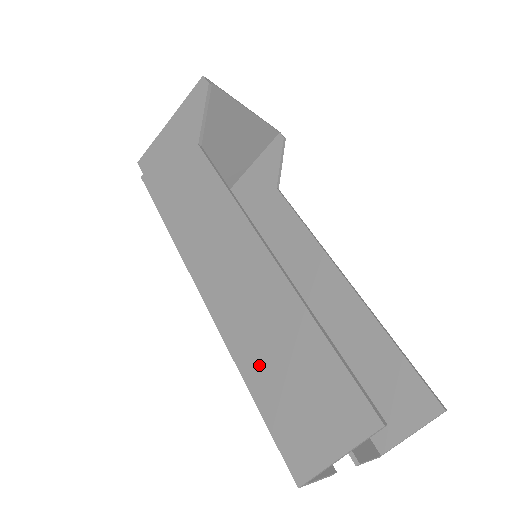
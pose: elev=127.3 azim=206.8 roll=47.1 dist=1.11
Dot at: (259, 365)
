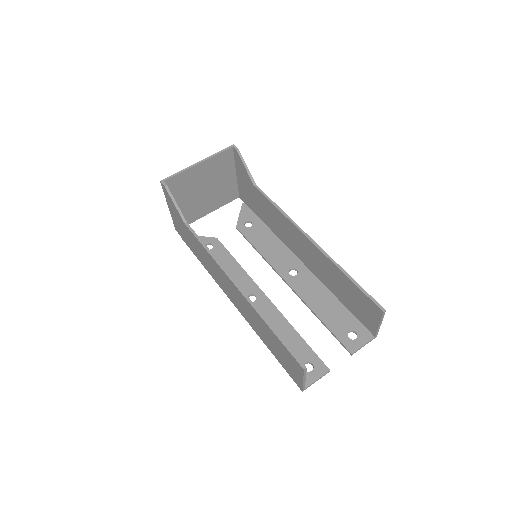
Dot at: (265, 340)
